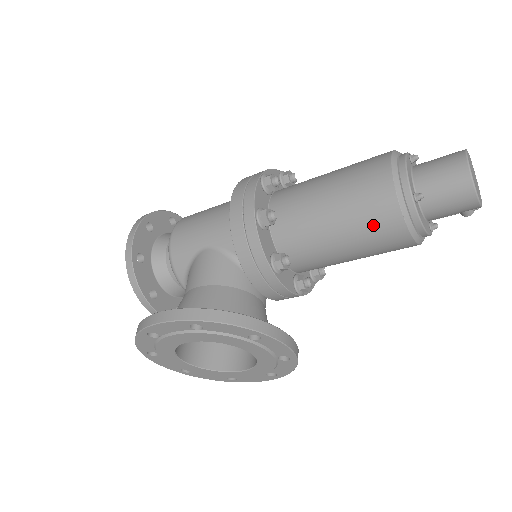
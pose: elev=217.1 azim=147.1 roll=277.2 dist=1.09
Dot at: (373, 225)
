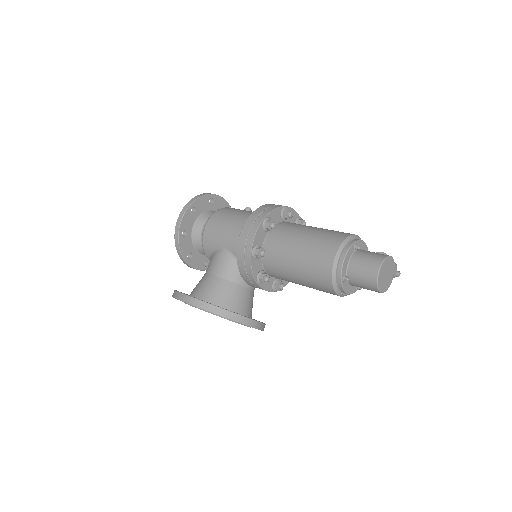
Dot at: (317, 283)
